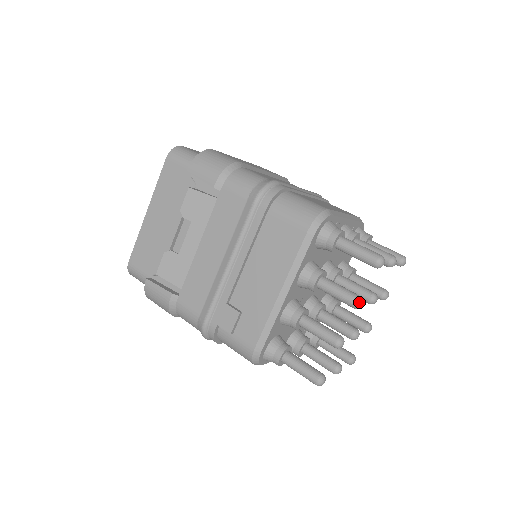
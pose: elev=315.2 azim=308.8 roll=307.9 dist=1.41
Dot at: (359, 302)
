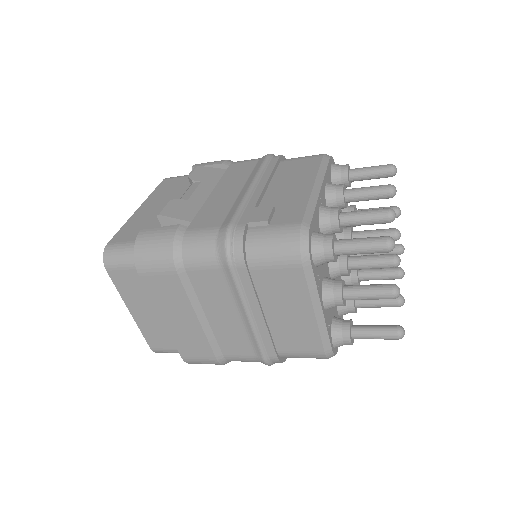
Dot at: (392, 185)
